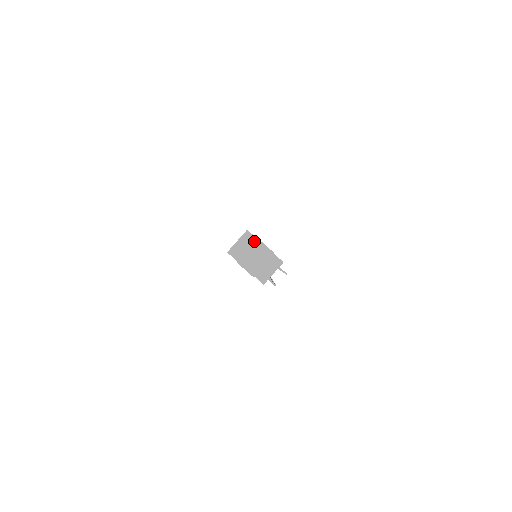
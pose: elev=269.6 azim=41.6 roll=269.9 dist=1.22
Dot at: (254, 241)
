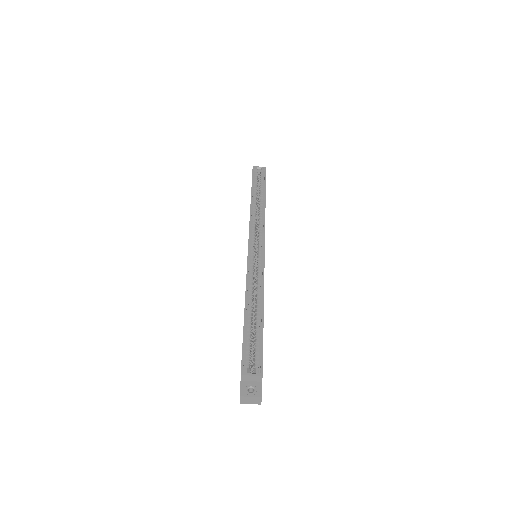
Dot at: (259, 381)
